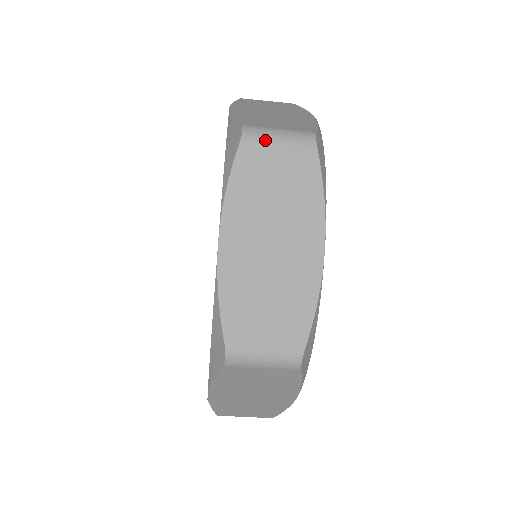
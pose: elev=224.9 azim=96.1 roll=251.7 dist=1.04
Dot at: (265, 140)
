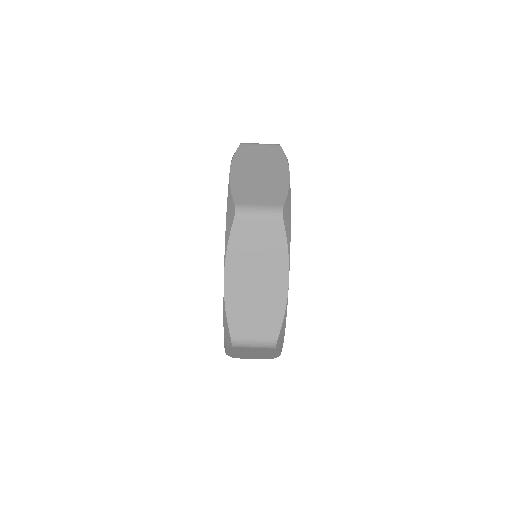
Dot at: (253, 144)
